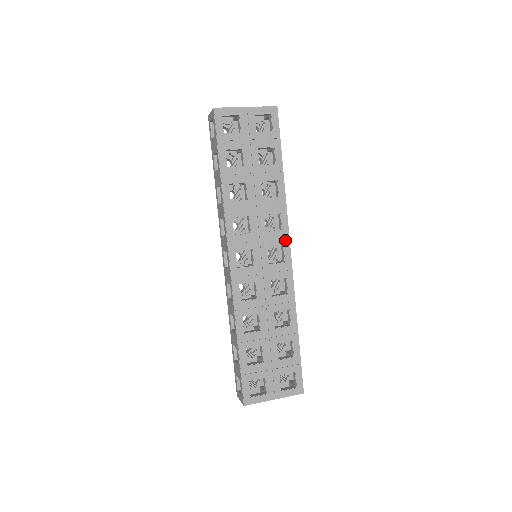
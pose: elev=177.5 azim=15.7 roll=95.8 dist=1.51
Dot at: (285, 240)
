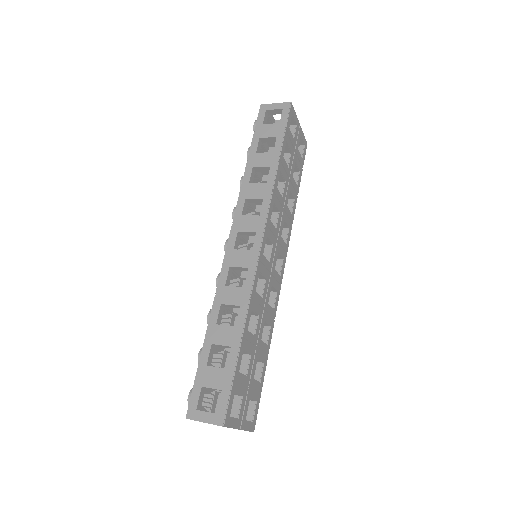
Dot at: (285, 255)
